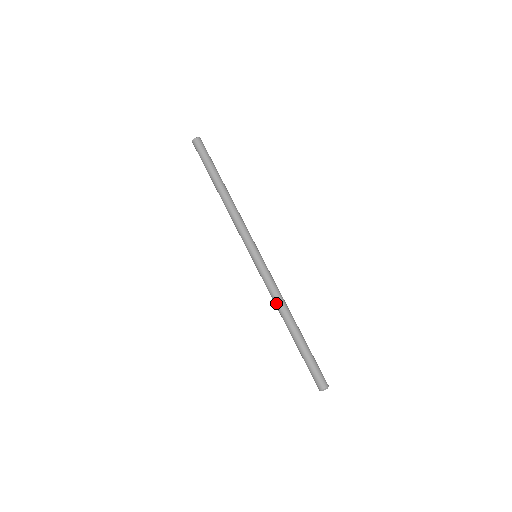
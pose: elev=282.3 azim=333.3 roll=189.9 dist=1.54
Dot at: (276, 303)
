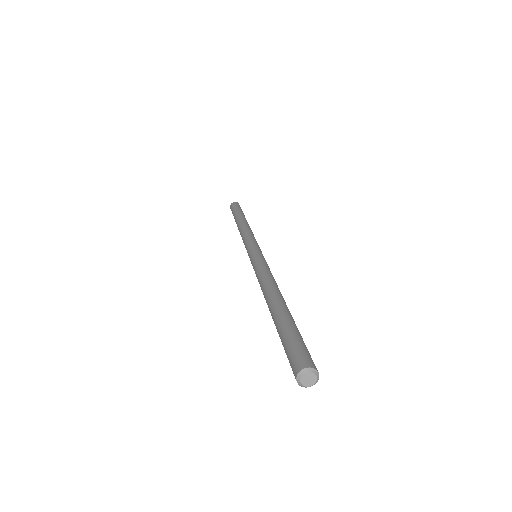
Dot at: (262, 281)
